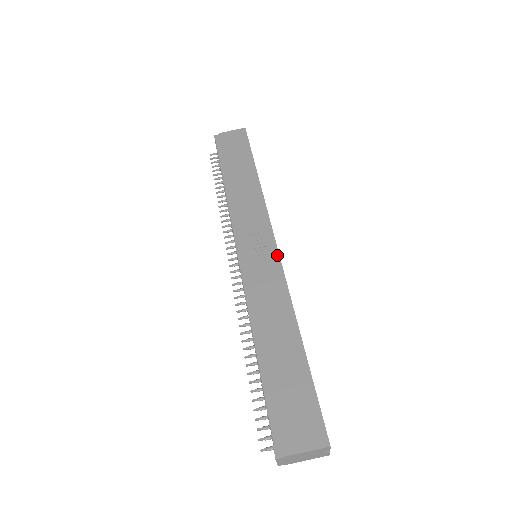
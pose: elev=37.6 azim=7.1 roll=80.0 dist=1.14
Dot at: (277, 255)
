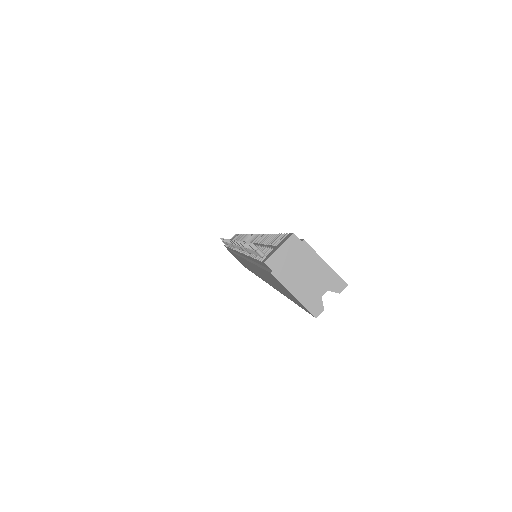
Dot at: occluded
